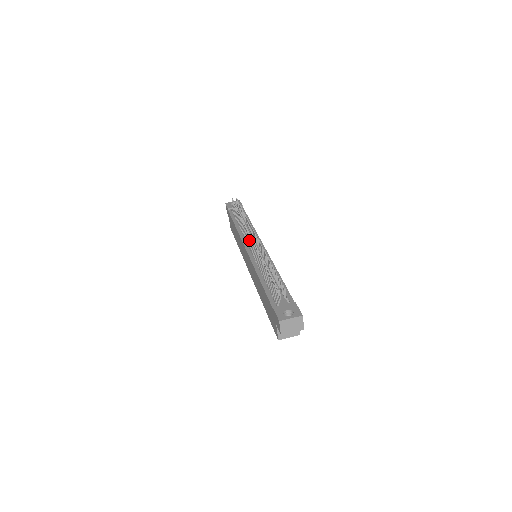
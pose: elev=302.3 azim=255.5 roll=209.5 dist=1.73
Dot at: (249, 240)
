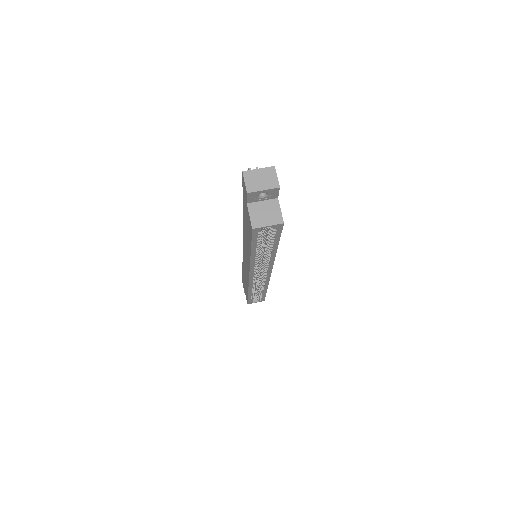
Dot at: occluded
